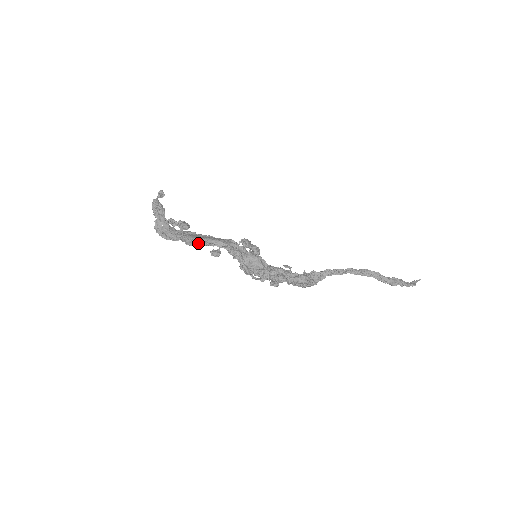
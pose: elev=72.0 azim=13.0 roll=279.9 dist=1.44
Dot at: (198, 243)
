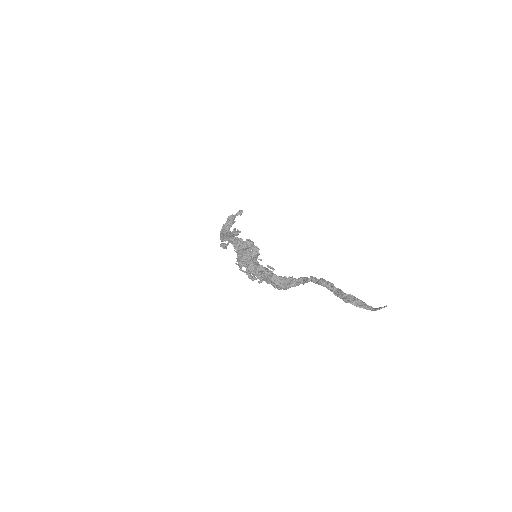
Dot at: (223, 239)
